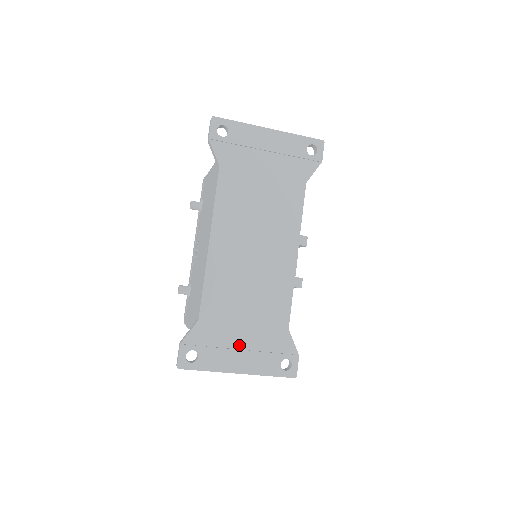
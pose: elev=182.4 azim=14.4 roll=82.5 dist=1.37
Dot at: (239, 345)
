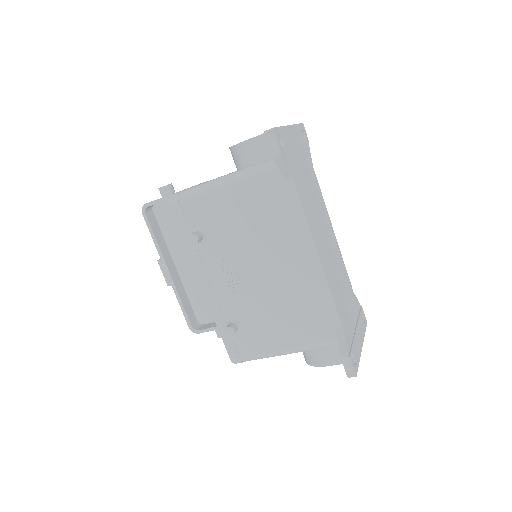
Dot at: (354, 326)
